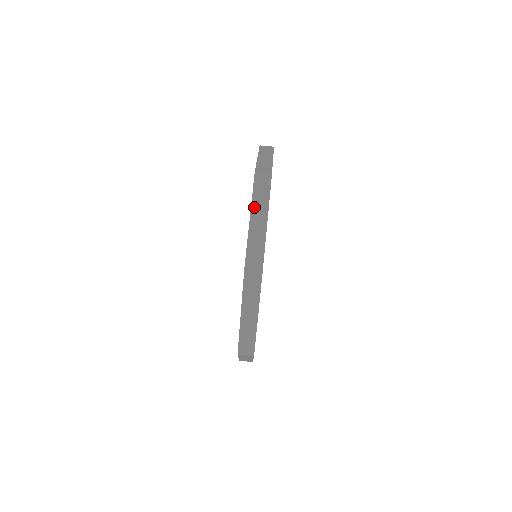
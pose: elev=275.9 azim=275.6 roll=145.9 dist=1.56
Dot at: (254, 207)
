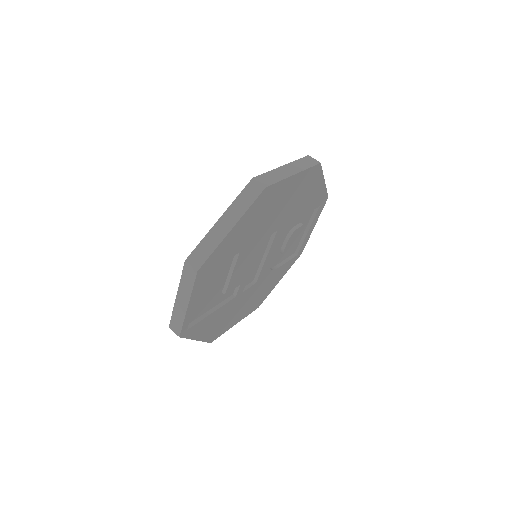
Dot at: occluded
